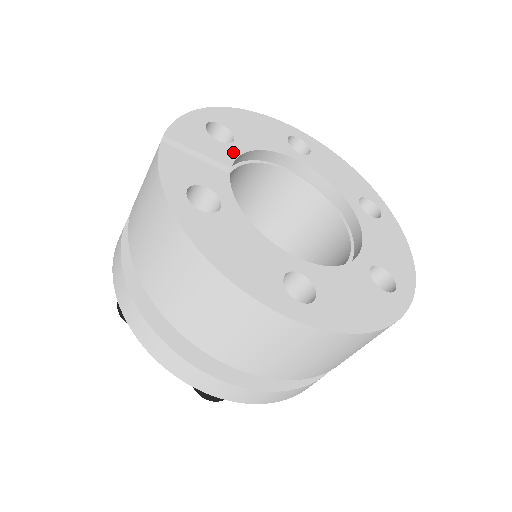
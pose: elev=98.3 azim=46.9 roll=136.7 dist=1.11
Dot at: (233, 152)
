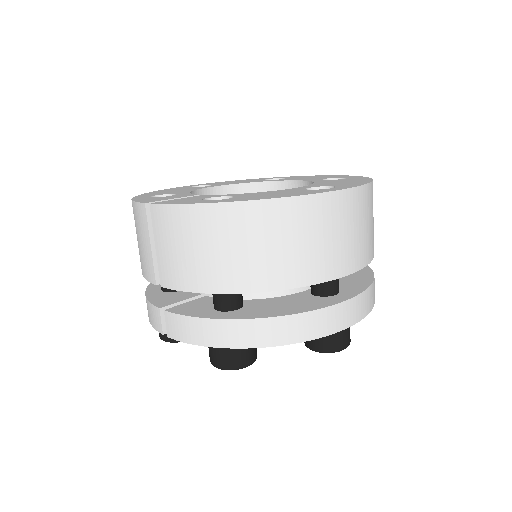
Dot at: (185, 194)
